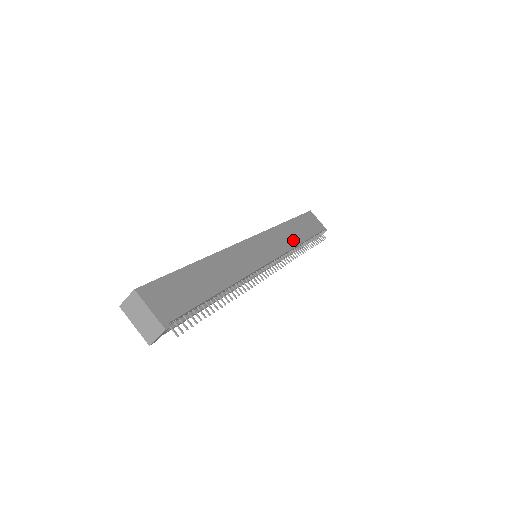
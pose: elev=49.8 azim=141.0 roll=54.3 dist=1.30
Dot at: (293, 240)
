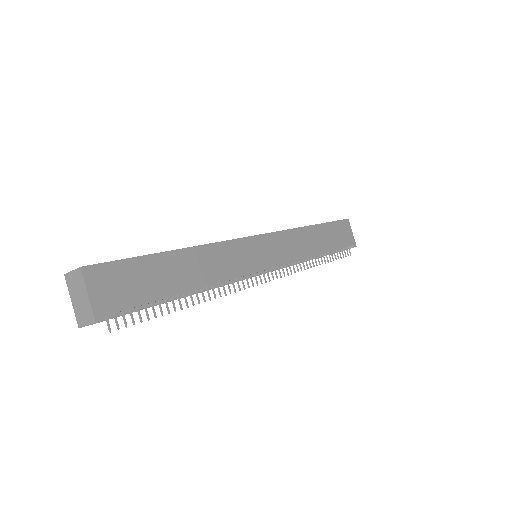
Dot at: (308, 249)
